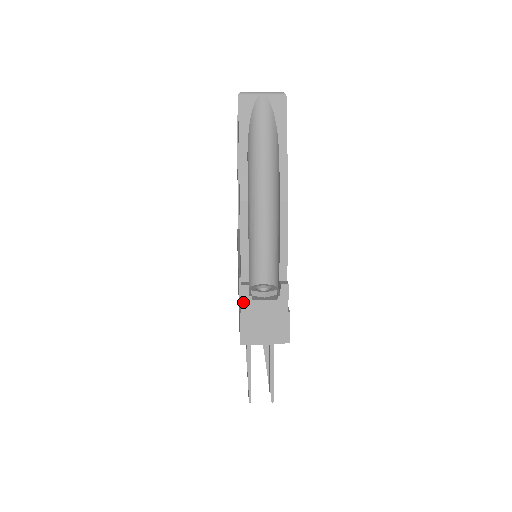
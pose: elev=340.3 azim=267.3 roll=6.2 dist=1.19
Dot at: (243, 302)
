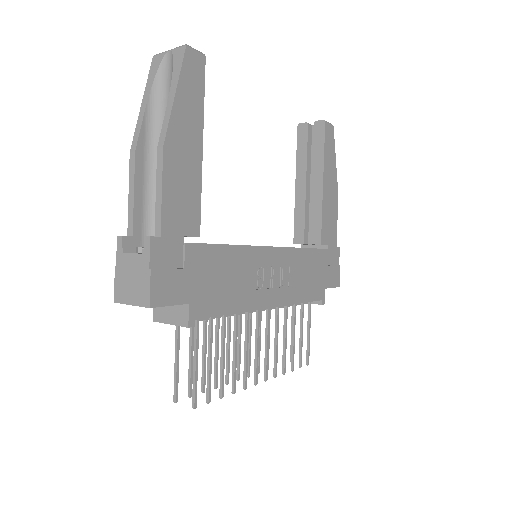
Dot at: (118, 255)
